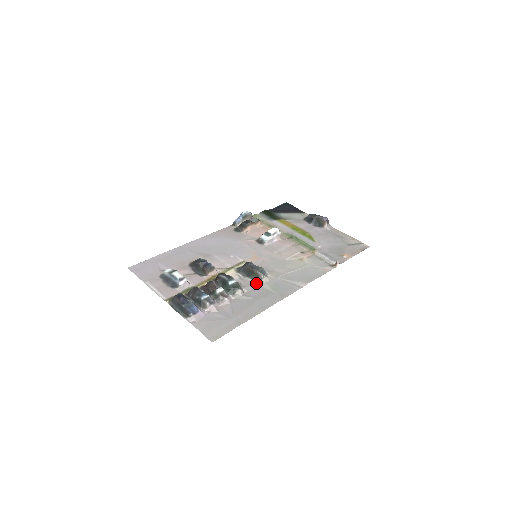
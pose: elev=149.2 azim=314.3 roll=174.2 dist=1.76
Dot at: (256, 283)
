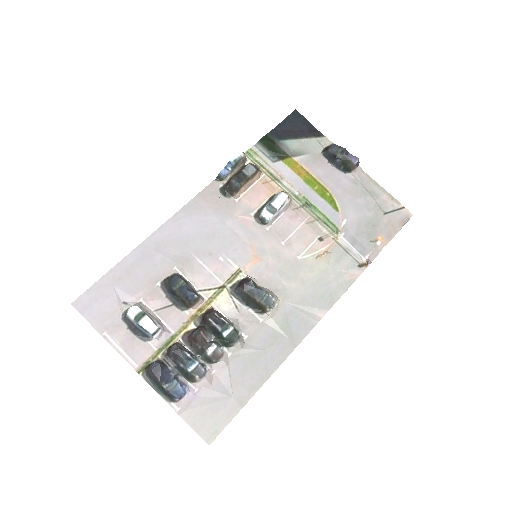
Dot at: (259, 317)
